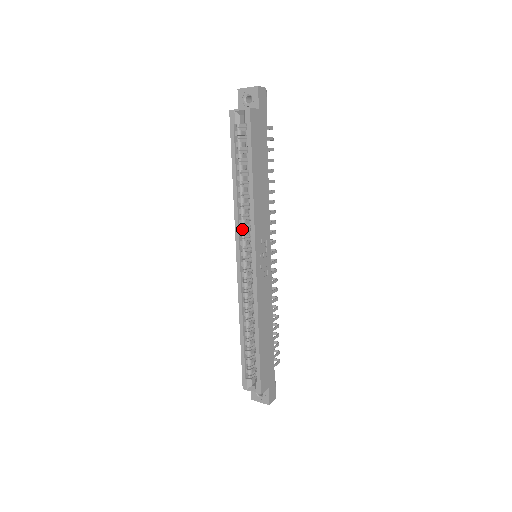
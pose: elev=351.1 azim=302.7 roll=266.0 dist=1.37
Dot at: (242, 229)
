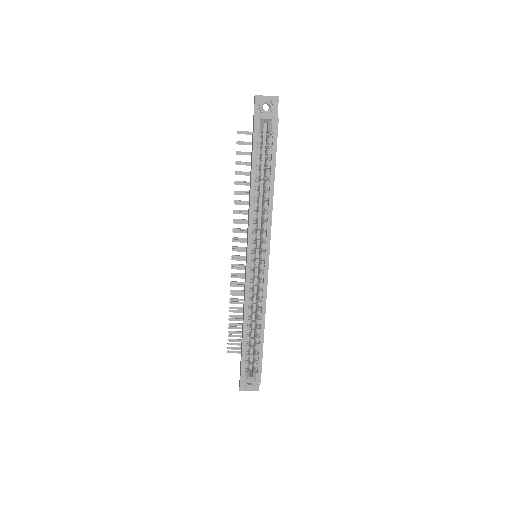
Dot at: (254, 232)
